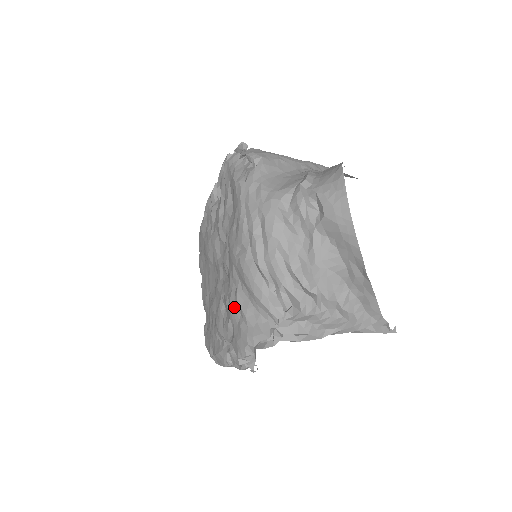
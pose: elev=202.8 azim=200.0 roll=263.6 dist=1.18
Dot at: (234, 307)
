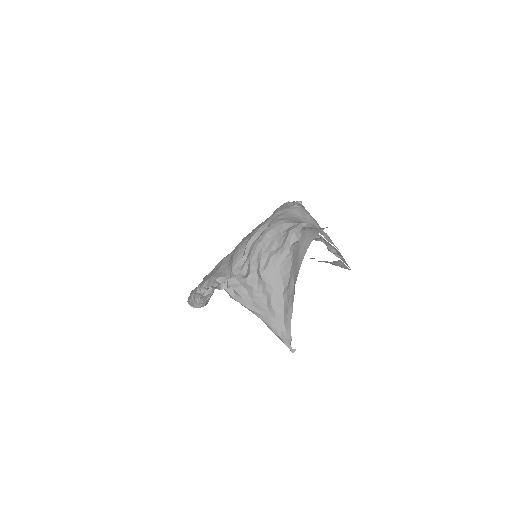
Dot at: (220, 262)
